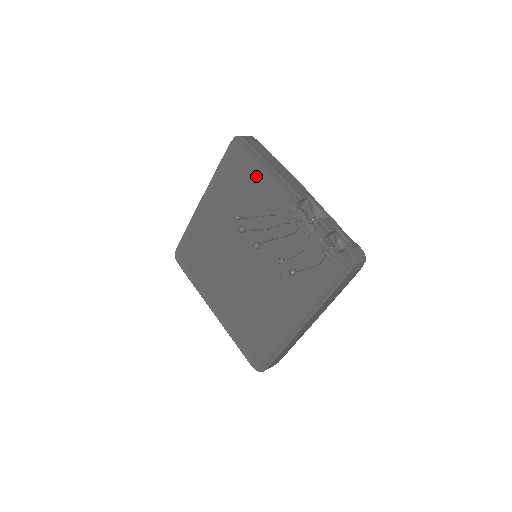
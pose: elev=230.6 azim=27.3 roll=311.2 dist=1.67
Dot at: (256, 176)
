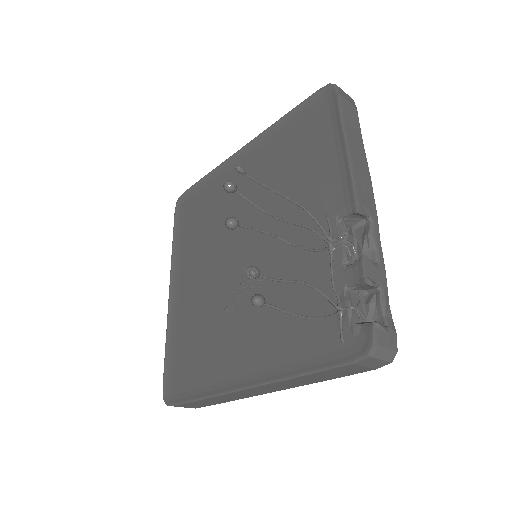
Dot at: (321, 149)
